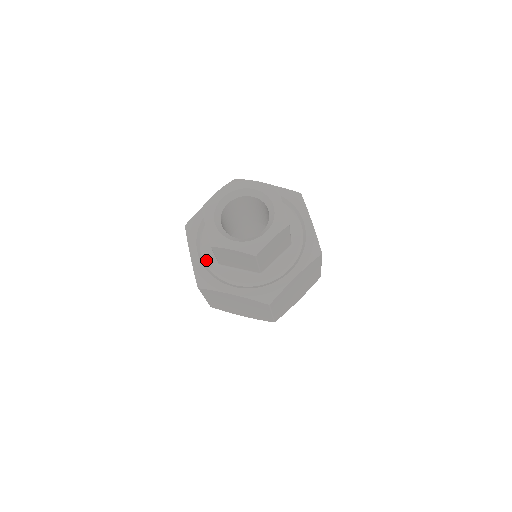
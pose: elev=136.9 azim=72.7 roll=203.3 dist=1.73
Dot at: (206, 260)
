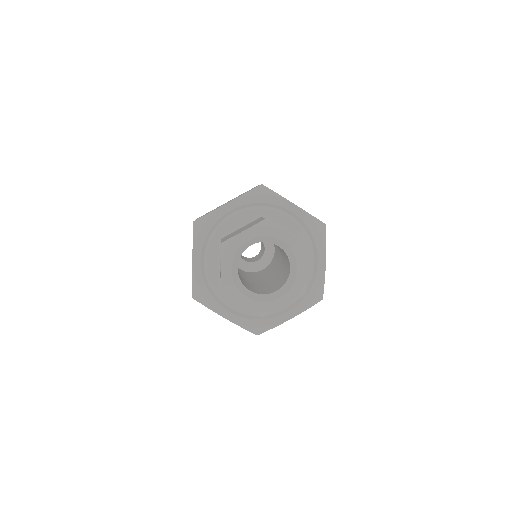
Dot at: (244, 312)
